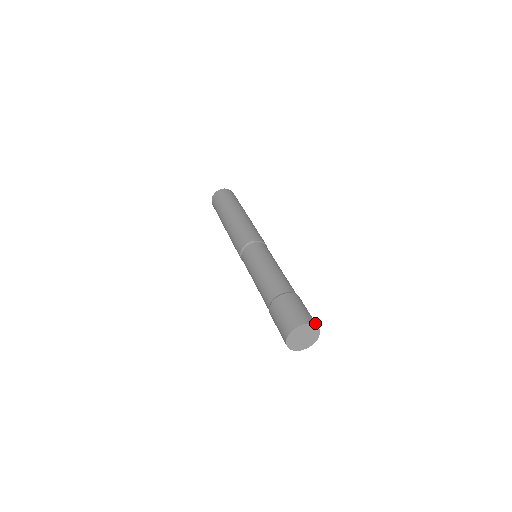
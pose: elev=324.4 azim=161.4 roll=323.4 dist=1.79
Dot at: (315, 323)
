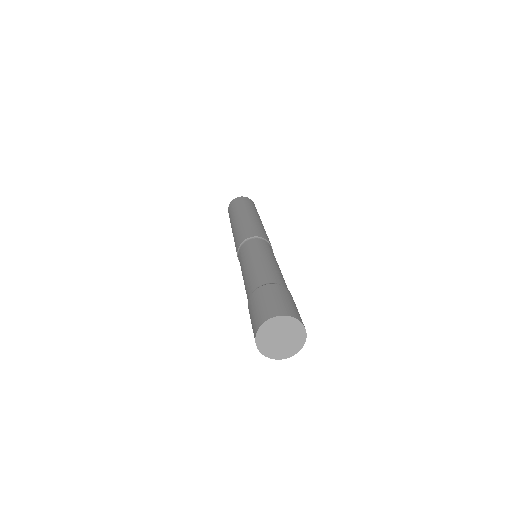
Dot at: (299, 318)
